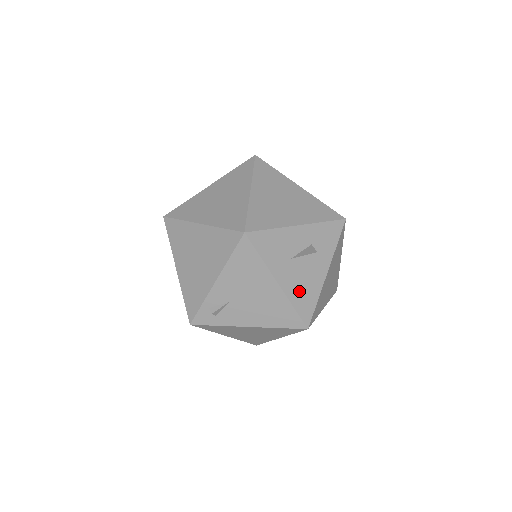
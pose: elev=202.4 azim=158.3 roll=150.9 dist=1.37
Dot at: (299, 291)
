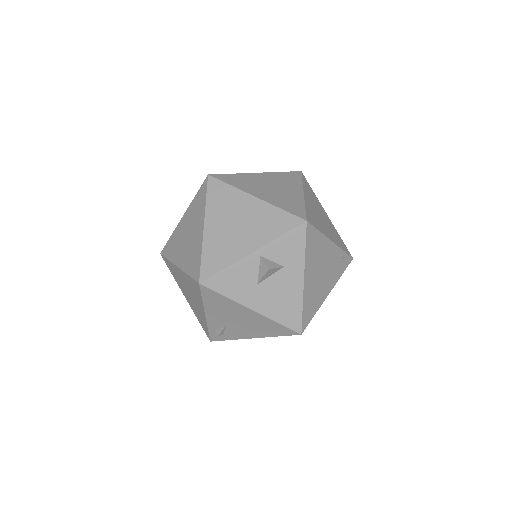
Dot at: (278, 308)
